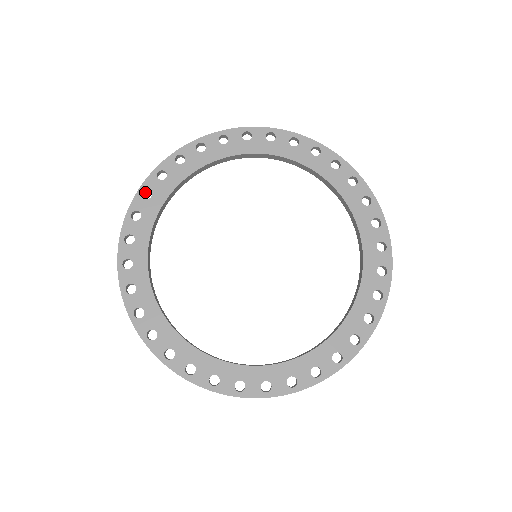
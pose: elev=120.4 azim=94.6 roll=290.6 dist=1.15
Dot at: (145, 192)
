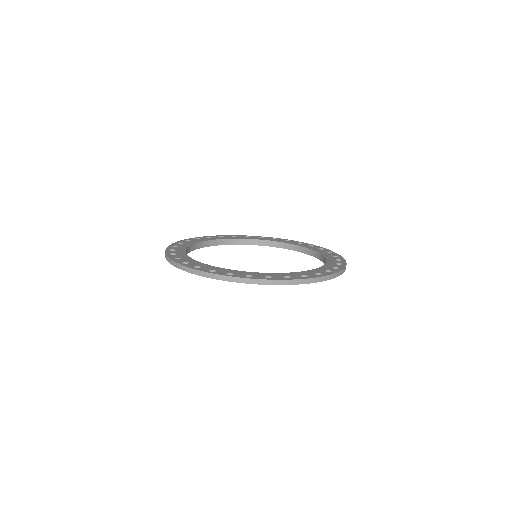
Dot at: occluded
